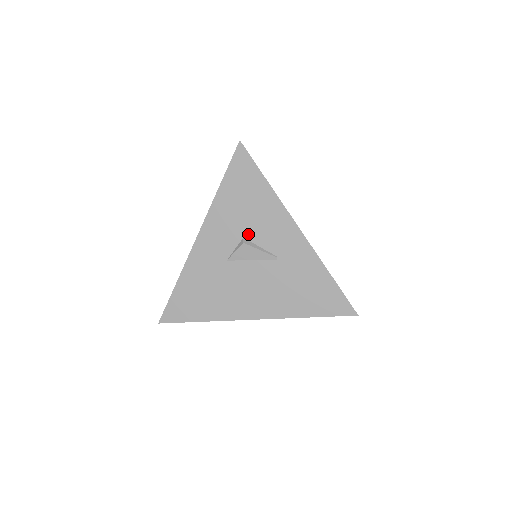
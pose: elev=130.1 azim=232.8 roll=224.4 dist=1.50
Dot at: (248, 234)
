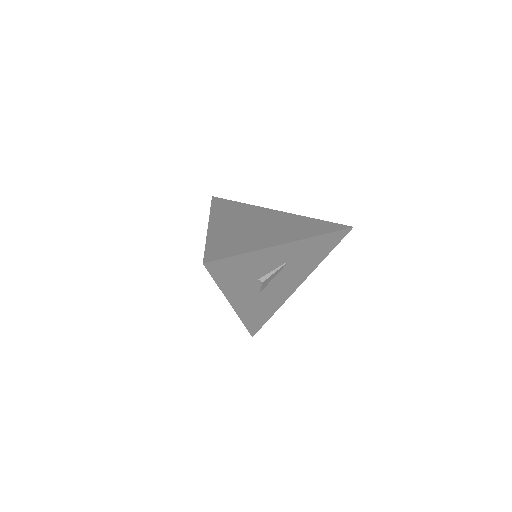
Dot at: (259, 276)
